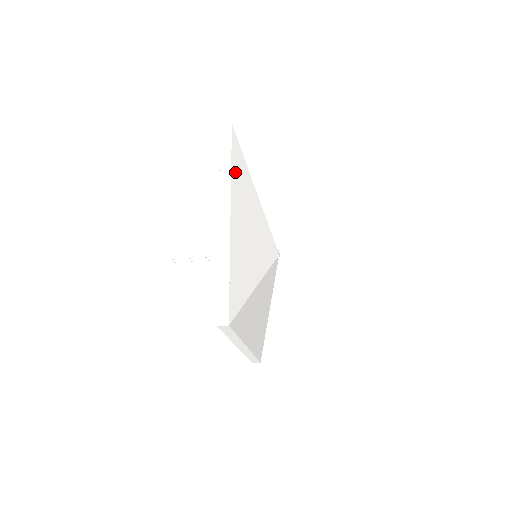
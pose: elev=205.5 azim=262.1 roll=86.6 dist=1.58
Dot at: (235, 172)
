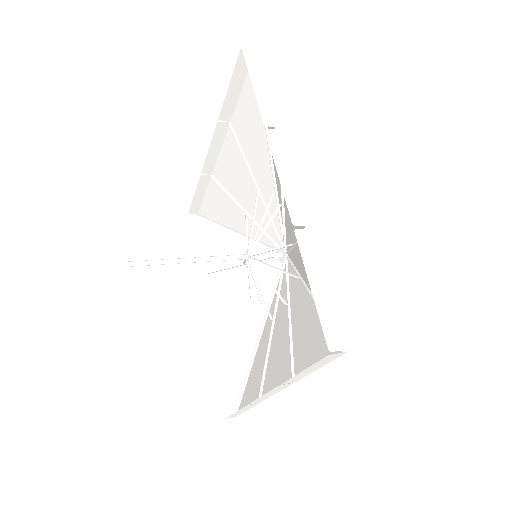
Dot at: occluded
